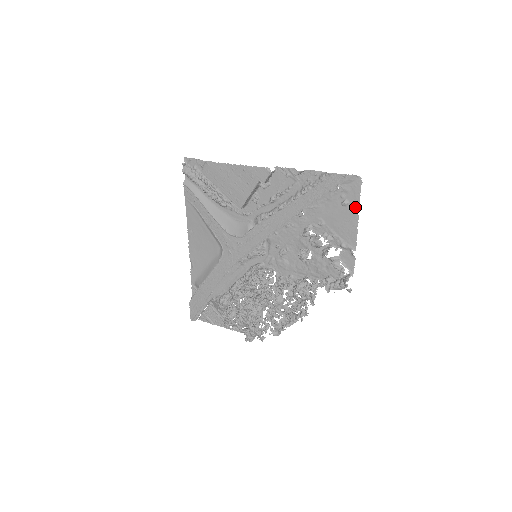
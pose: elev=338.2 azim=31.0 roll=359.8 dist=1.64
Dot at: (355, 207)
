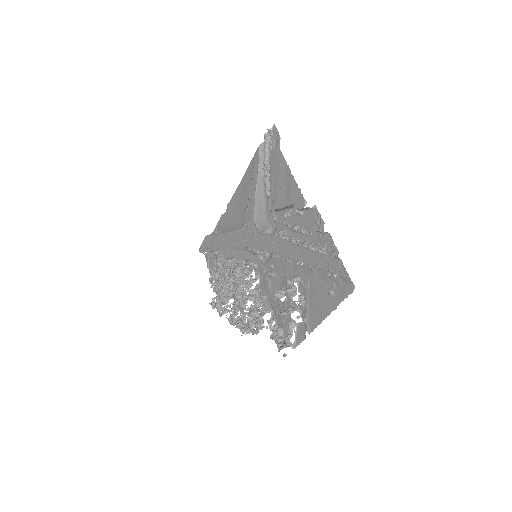
Dot at: (334, 304)
